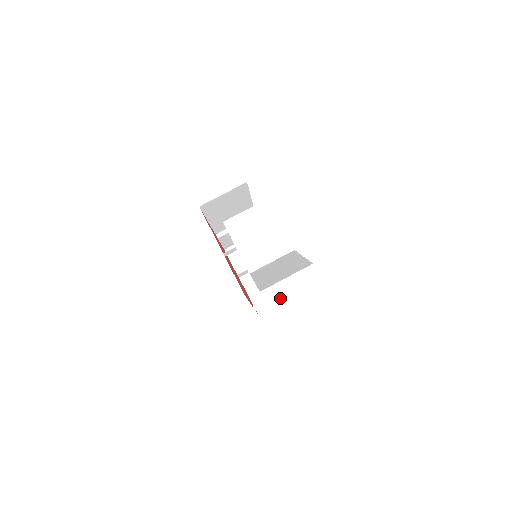
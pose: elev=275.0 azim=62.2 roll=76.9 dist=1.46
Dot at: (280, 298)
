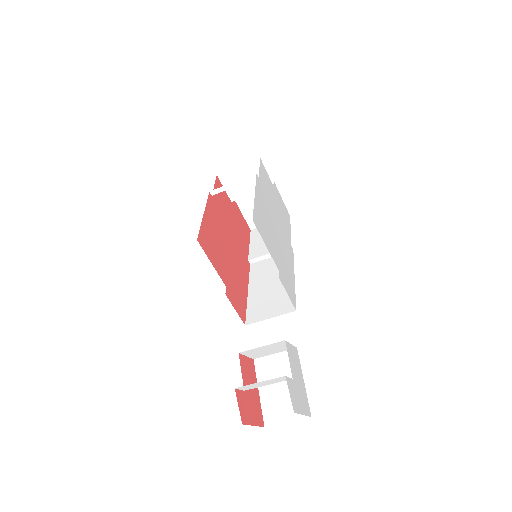
Dot at: occluded
